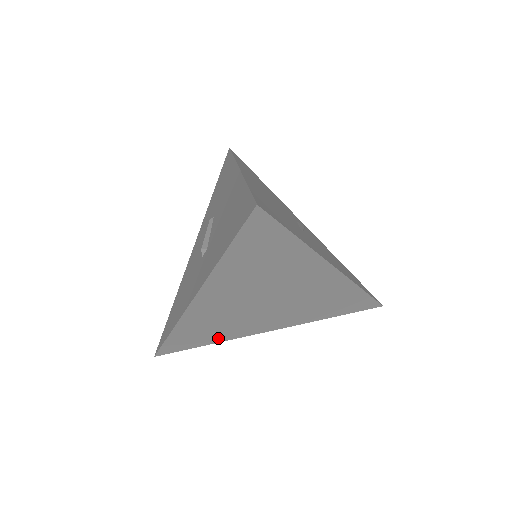
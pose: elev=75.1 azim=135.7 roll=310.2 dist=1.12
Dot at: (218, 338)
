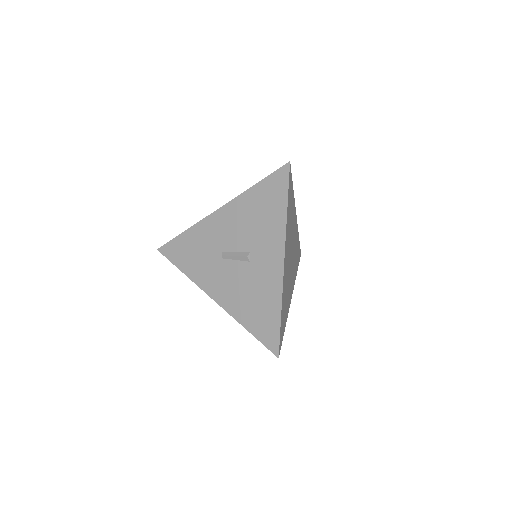
Dot at: (286, 316)
